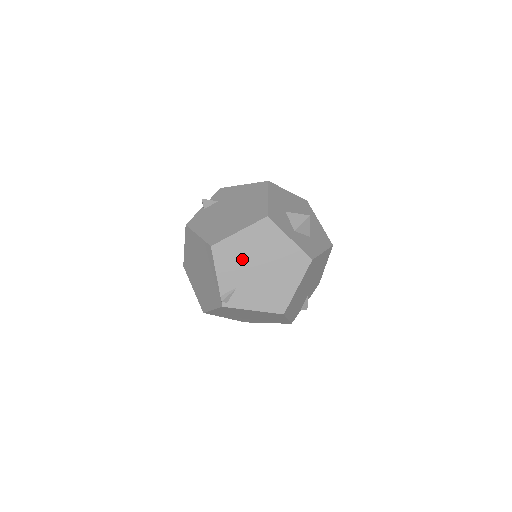
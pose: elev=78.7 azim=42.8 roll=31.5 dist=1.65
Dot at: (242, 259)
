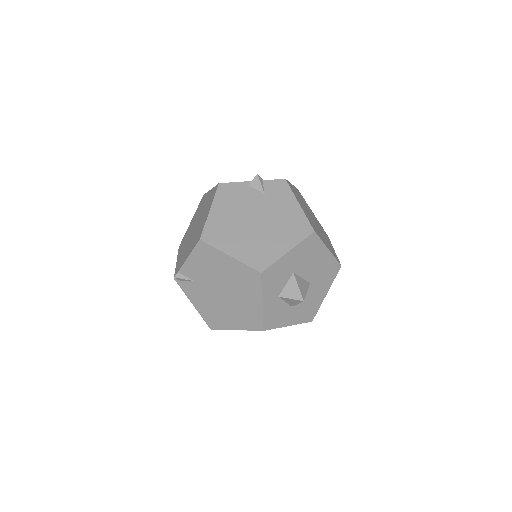
Dot at: (214, 272)
